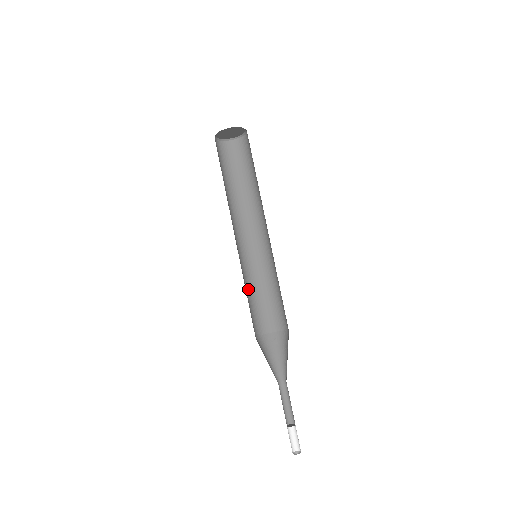
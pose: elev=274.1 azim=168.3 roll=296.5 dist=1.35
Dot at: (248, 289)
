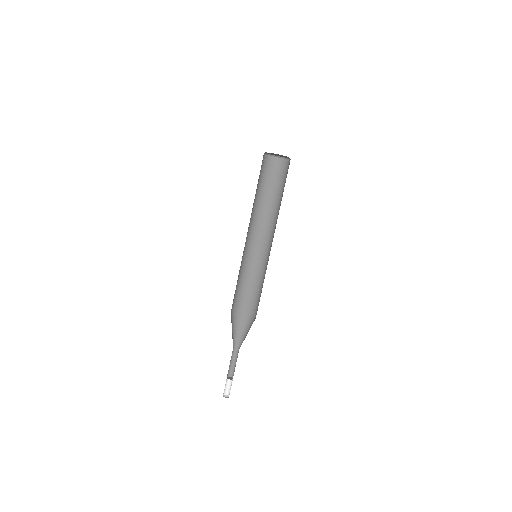
Dot at: (239, 276)
